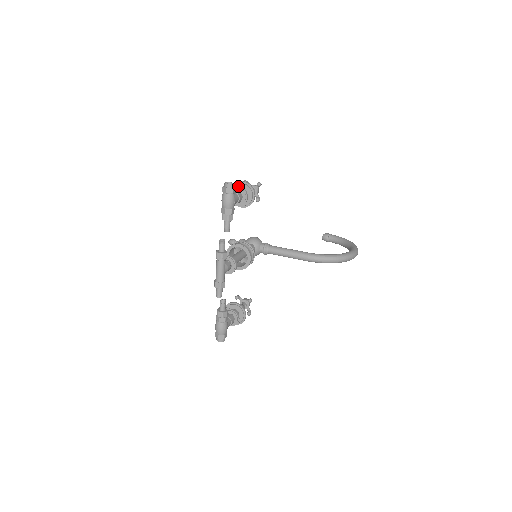
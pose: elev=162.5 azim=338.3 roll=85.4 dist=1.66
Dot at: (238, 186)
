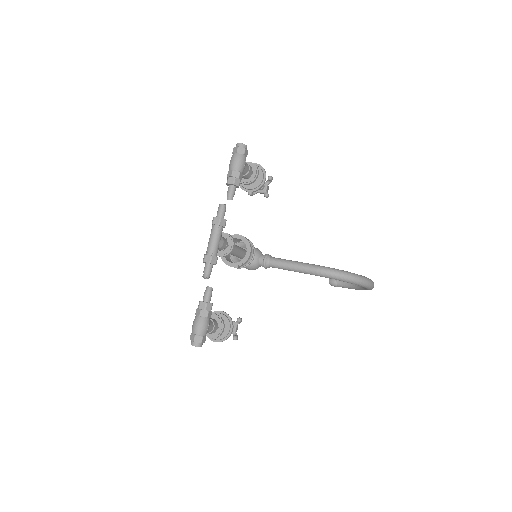
Dot at: occluded
